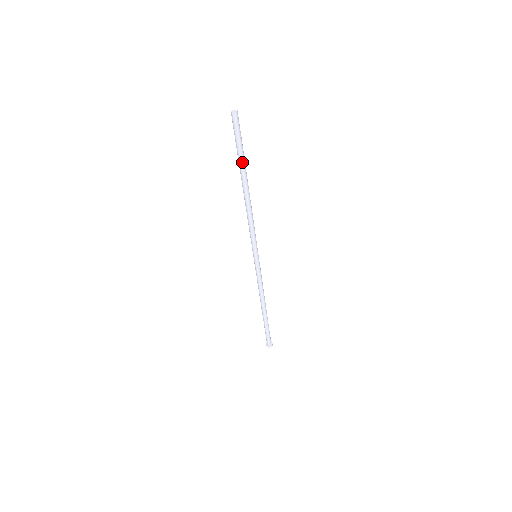
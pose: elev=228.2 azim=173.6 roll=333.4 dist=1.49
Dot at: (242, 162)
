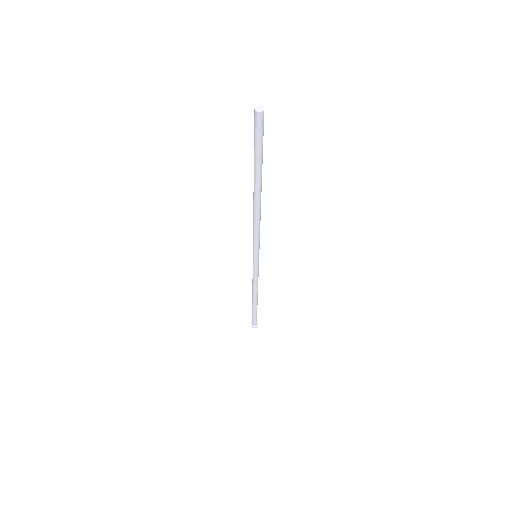
Dot at: (261, 167)
